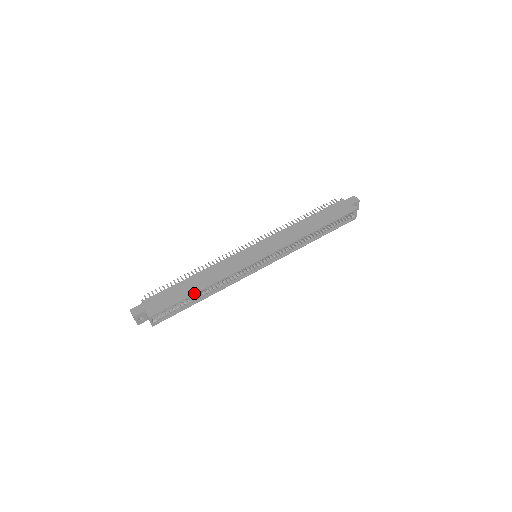
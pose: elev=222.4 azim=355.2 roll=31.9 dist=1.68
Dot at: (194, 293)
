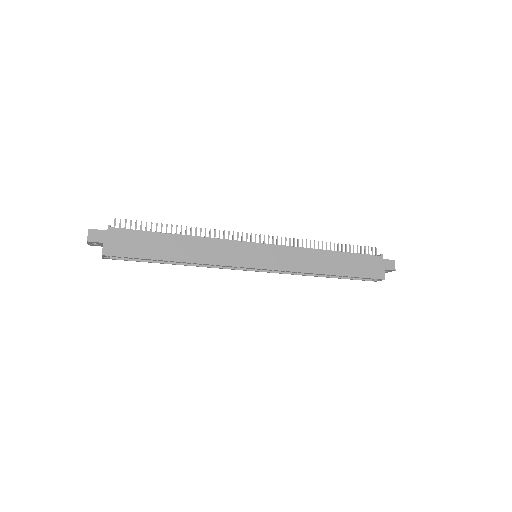
Dot at: (166, 260)
